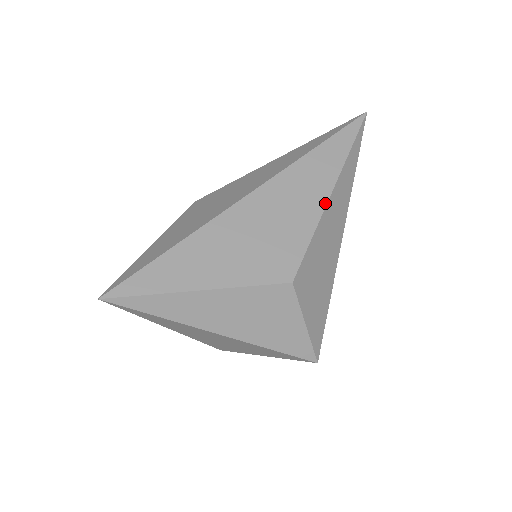
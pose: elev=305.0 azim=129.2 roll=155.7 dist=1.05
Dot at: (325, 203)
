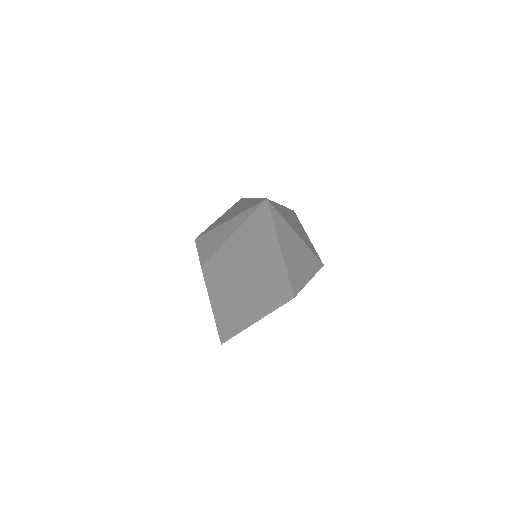
Dot at: (283, 264)
